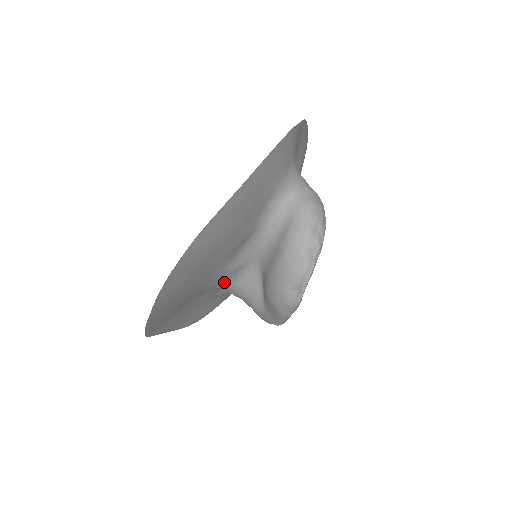
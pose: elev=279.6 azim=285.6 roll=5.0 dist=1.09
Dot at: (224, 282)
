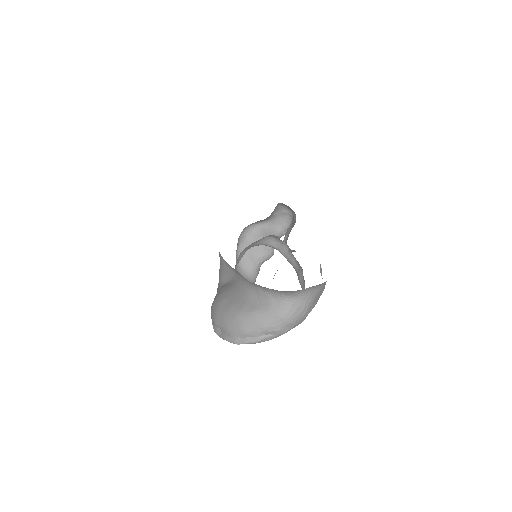
Dot at: occluded
